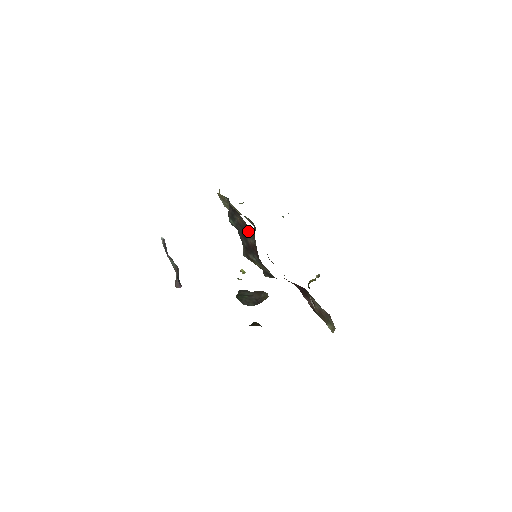
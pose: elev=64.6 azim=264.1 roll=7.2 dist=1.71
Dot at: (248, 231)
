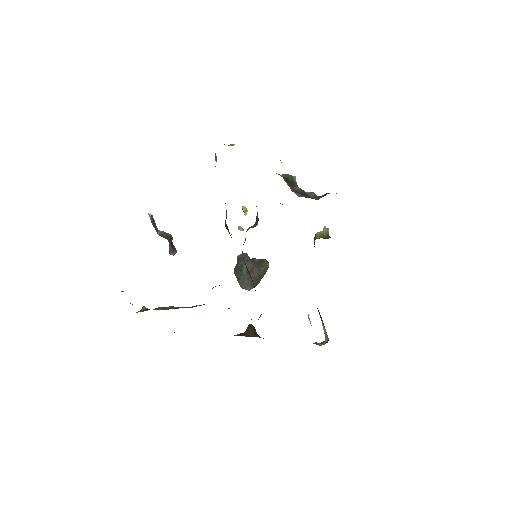
Dot at: occluded
